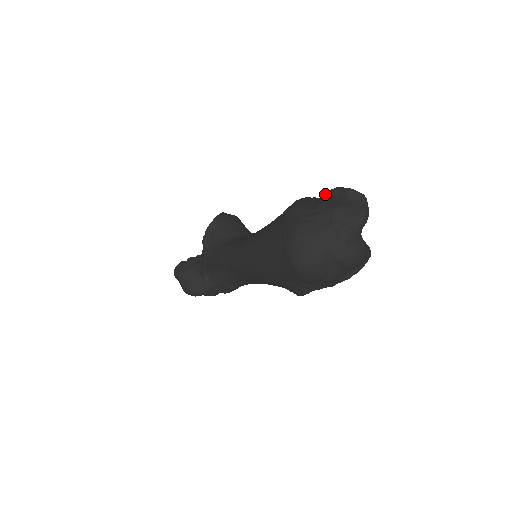
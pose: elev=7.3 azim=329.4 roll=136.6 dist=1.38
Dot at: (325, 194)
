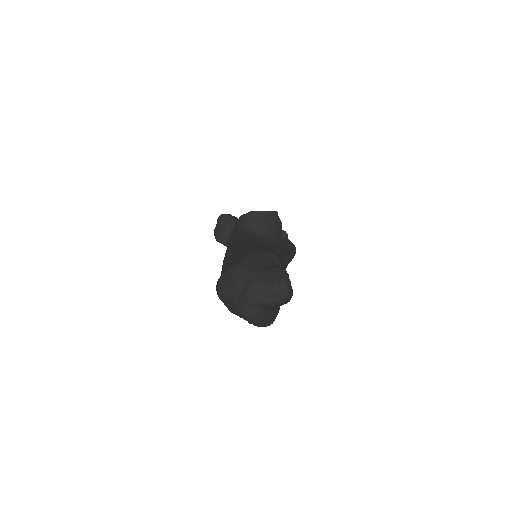
Dot at: (277, 267)
